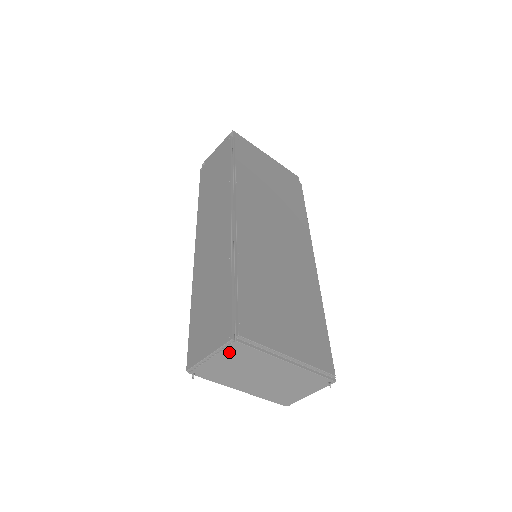
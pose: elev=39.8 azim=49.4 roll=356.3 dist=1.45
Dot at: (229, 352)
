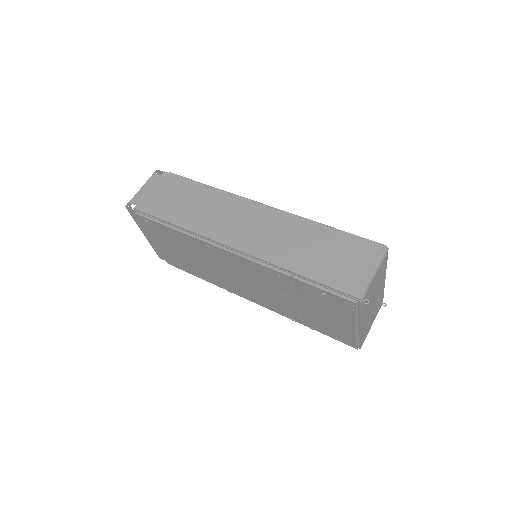
Dot at: (381, 265)
